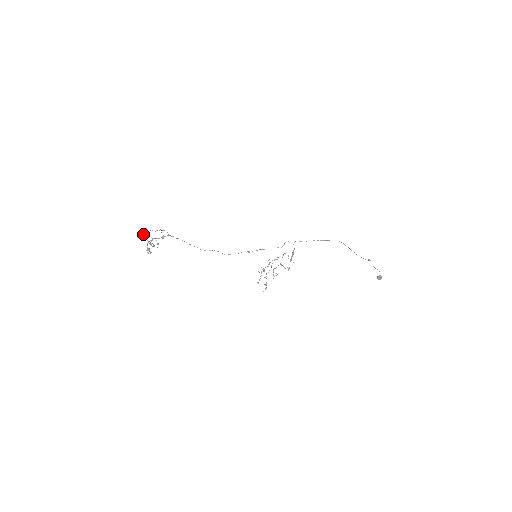
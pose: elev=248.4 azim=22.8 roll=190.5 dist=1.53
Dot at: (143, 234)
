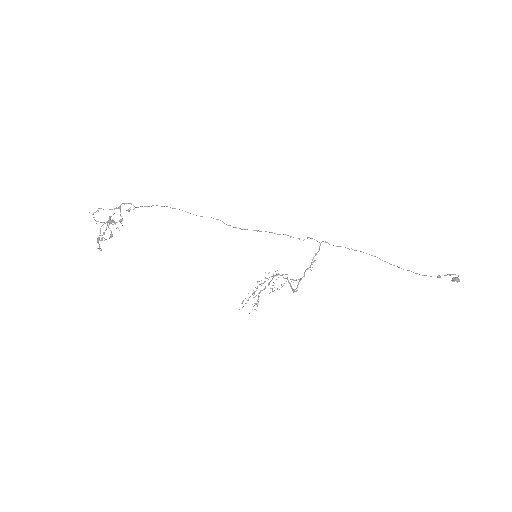
Dot at: (93, 217)
